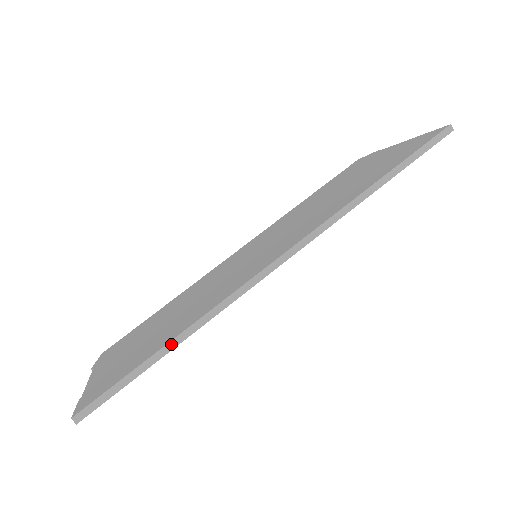
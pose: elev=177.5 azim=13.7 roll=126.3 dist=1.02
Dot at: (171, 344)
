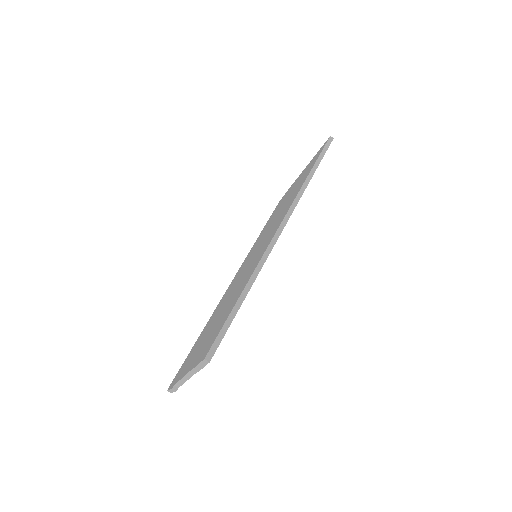
Dot at: (245, 290)
